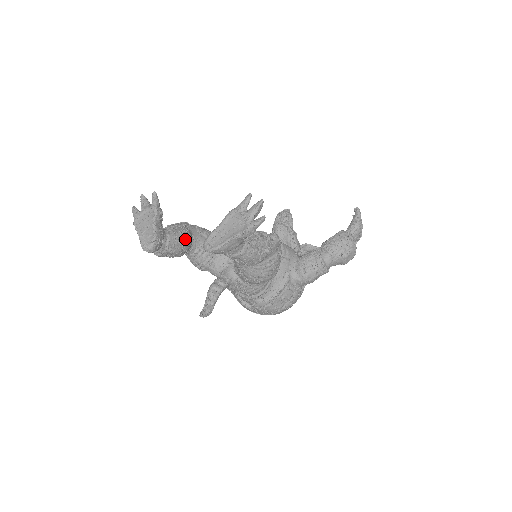
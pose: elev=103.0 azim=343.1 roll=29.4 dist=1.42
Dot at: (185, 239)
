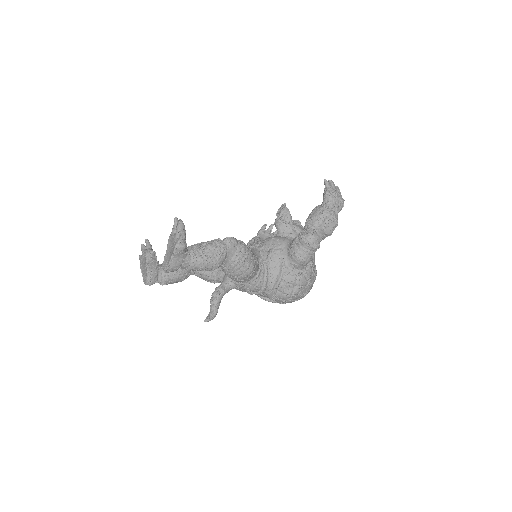
Dot at: occluded
